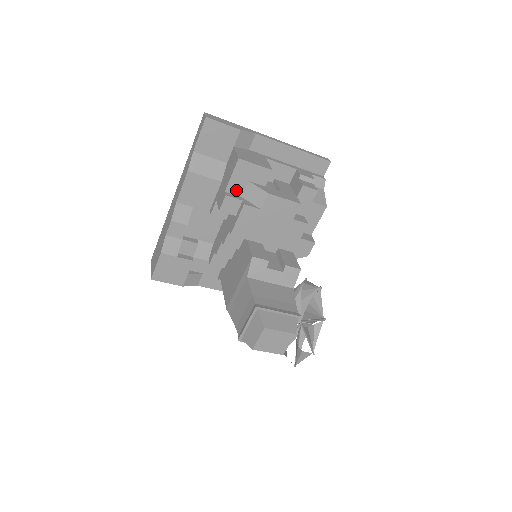
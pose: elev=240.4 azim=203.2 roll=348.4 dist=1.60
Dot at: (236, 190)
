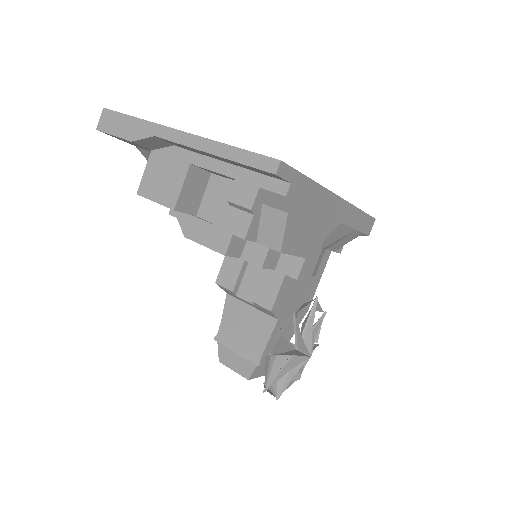
Dot at: occluded
